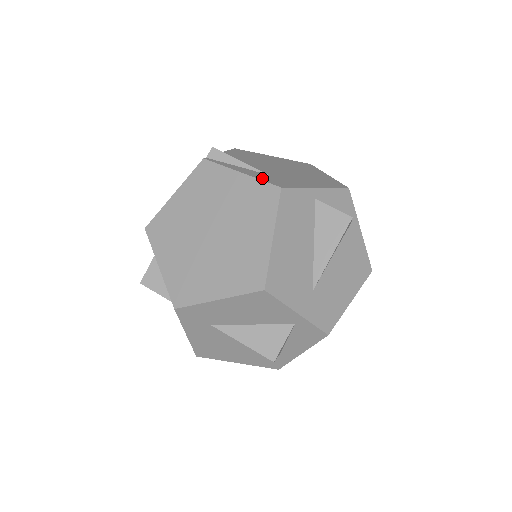
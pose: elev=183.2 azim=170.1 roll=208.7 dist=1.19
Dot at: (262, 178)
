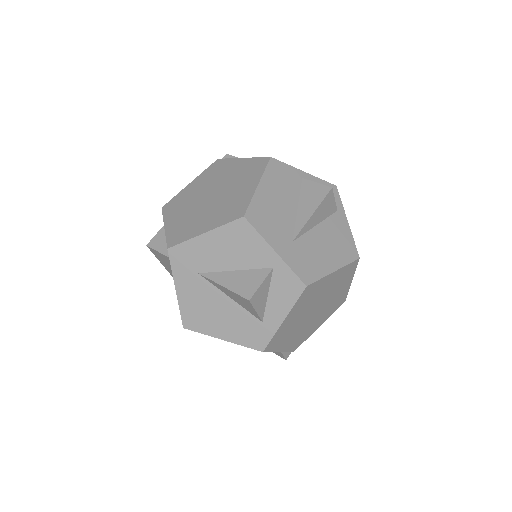
Dot at: occluded
